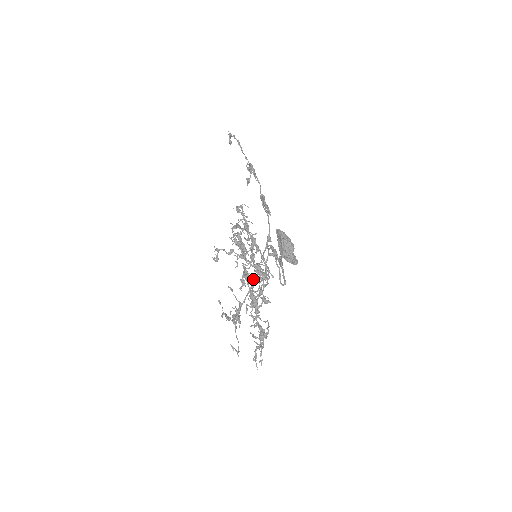
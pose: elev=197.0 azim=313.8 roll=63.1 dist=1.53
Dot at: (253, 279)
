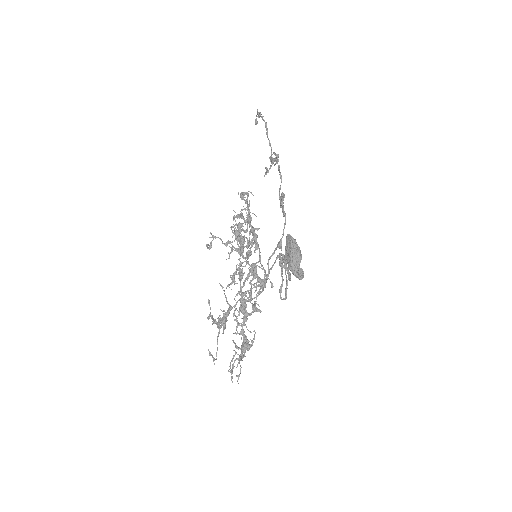
Dot at: (245, 279)
